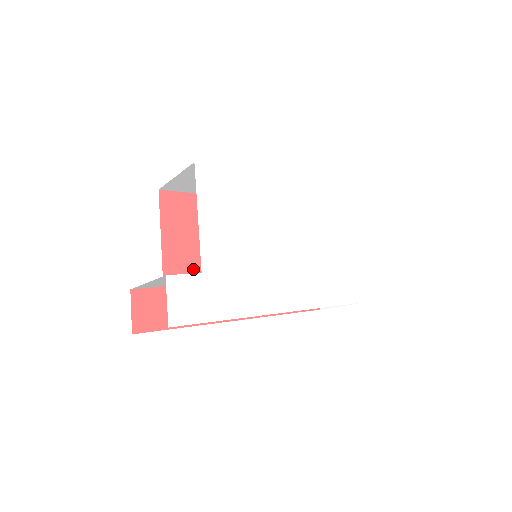
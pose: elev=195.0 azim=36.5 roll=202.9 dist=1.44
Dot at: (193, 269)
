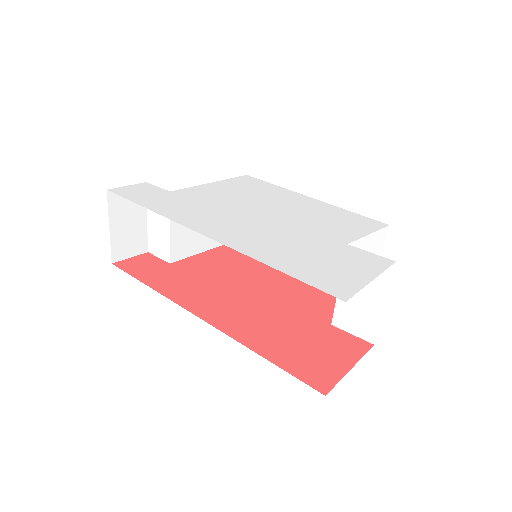
Dot at: (207, 272)
